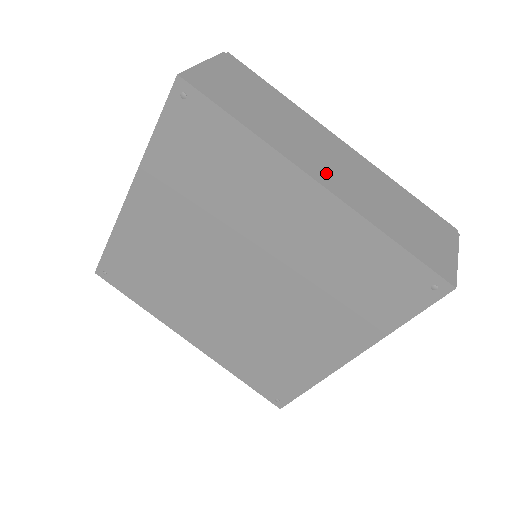
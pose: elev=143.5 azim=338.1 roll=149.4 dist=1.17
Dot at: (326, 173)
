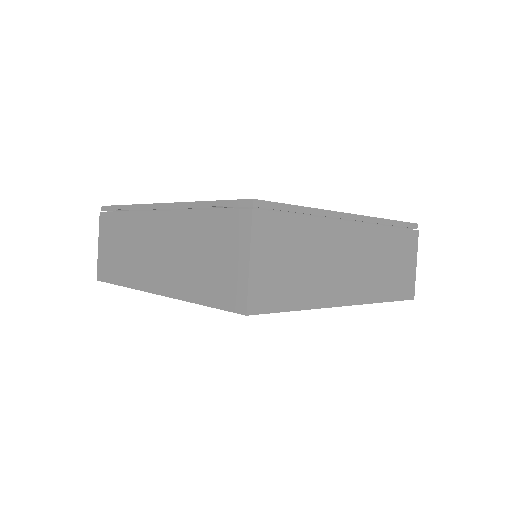
Dot at: (350, 286)
